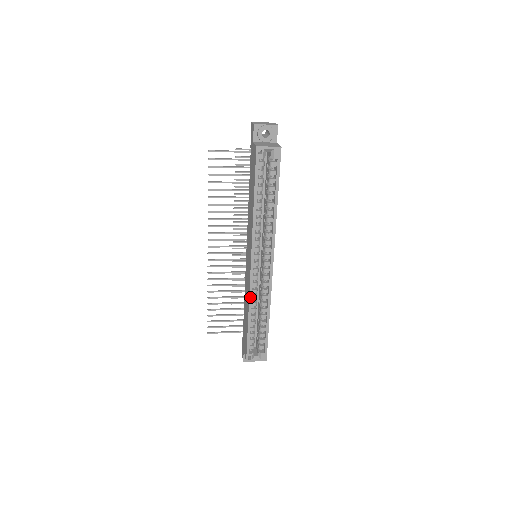
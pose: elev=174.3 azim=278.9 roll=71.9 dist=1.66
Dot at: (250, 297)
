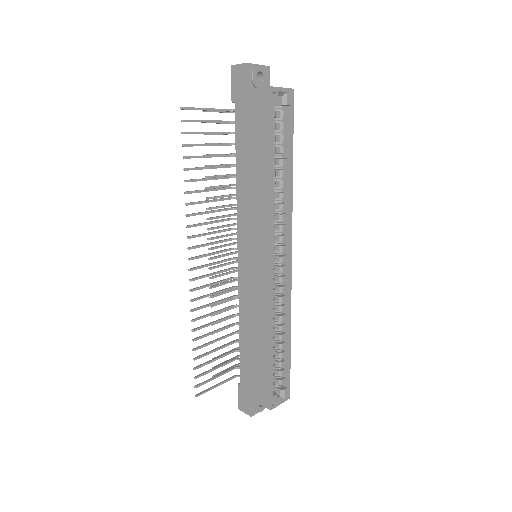
Dot at: (271, 312)
